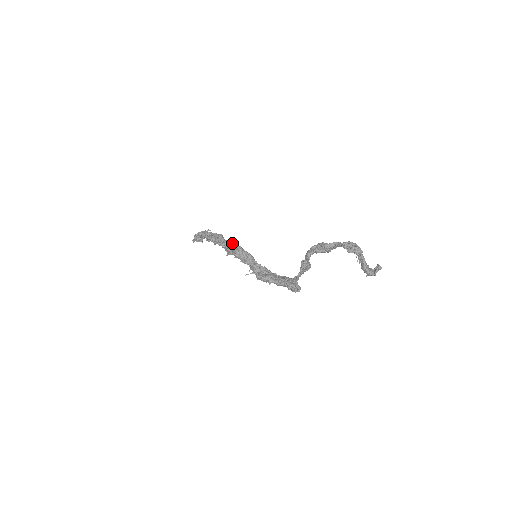
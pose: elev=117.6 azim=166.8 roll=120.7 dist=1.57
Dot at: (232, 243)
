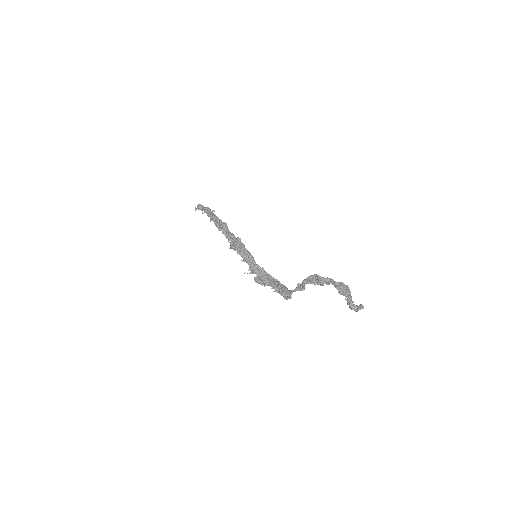
Dot at: (236, 238)
